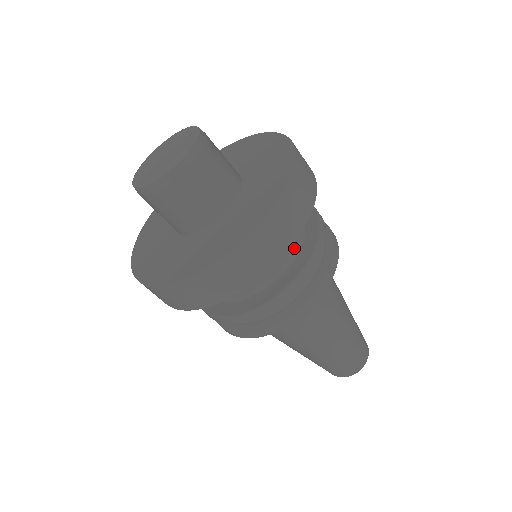
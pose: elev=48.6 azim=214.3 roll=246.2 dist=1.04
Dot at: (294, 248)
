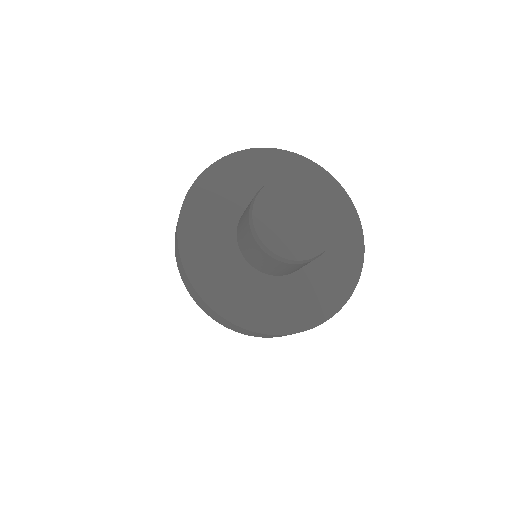
Dot at: occluded
